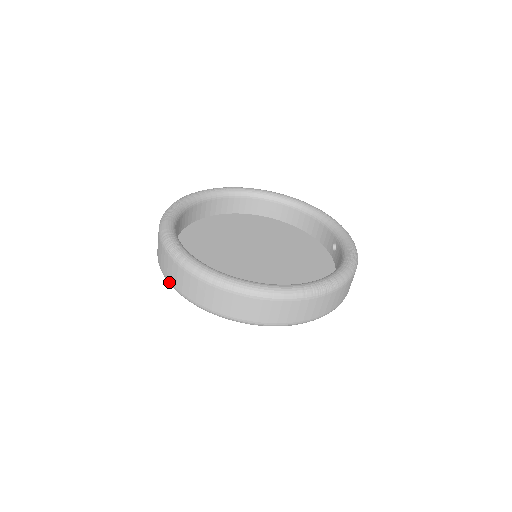
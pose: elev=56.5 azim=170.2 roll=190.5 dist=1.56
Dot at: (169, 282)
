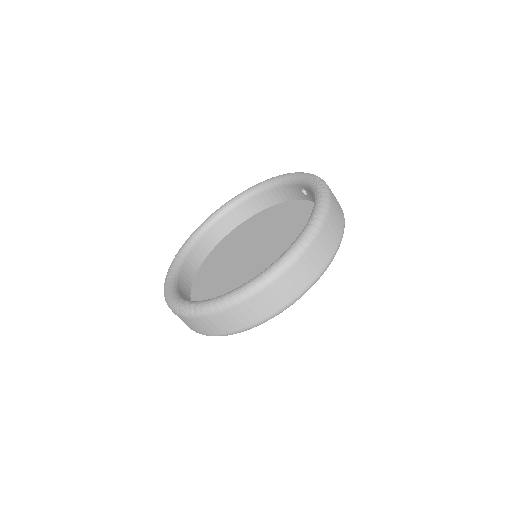
Dot at: (209, 335)
